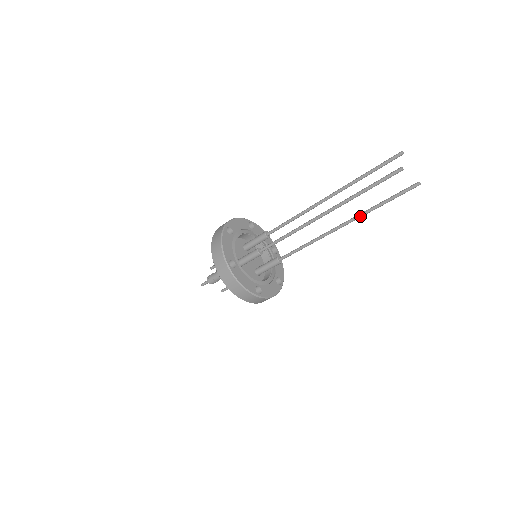
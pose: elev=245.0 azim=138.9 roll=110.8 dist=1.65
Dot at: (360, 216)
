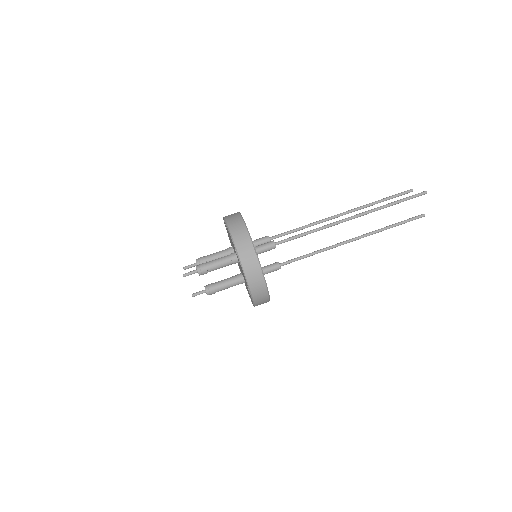
Dot at: (372, 233)
